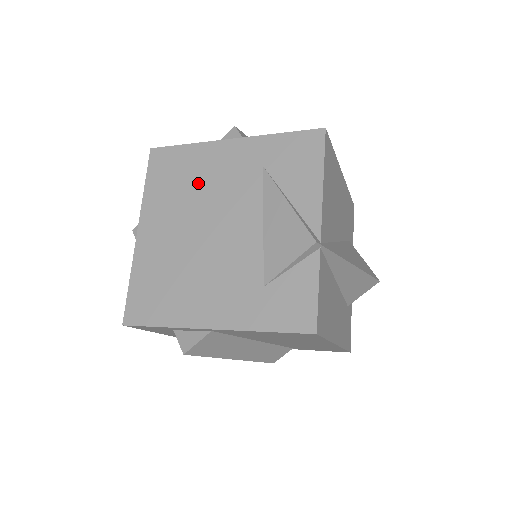
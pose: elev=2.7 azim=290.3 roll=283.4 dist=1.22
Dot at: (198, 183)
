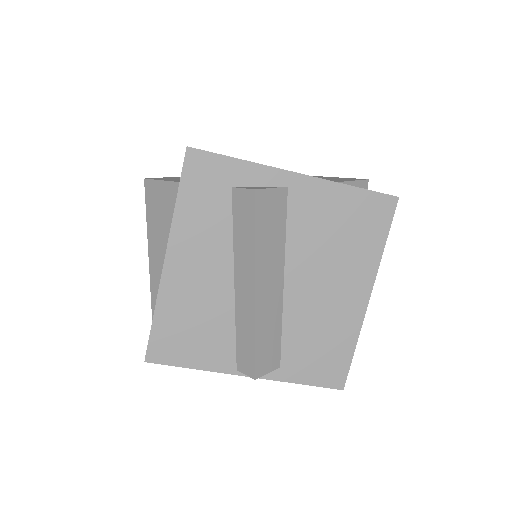
Dot at: occluded
